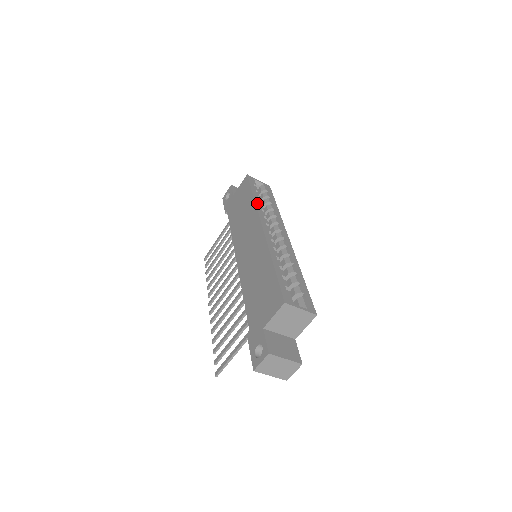
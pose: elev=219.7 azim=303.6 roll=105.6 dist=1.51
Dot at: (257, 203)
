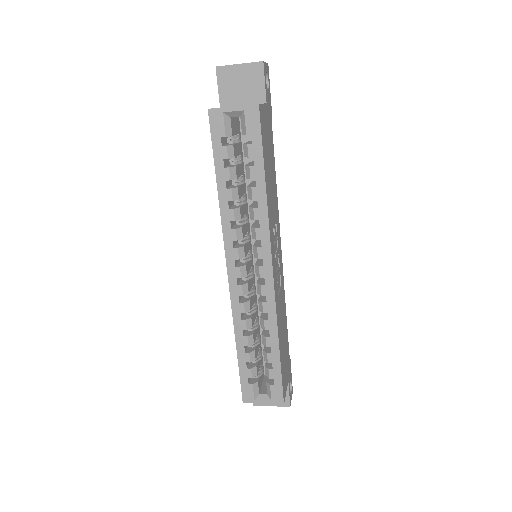
Dot at: (223, 210)
